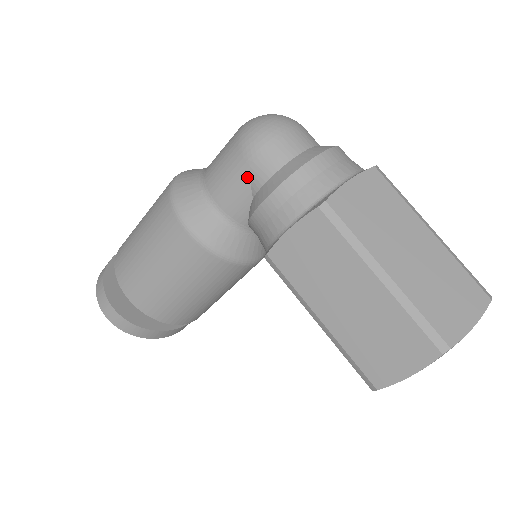
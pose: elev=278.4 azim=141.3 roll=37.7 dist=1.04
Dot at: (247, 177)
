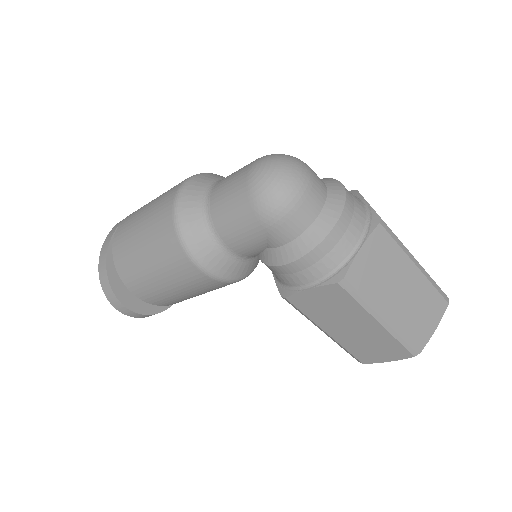
Dot at: (264, 238)
